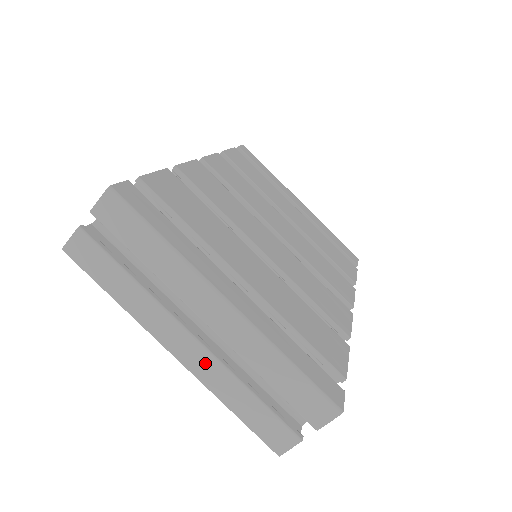
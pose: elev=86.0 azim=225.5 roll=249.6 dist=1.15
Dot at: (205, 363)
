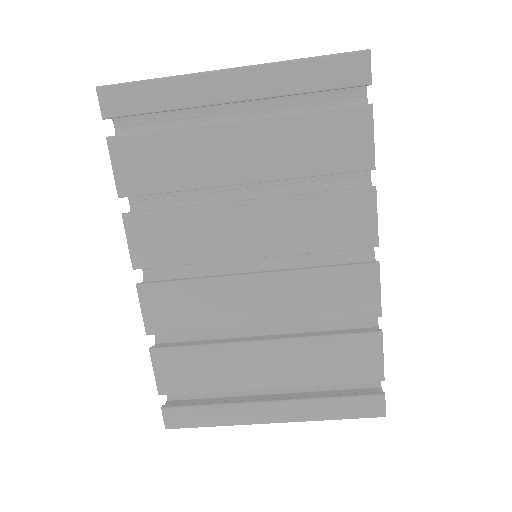
Dot at: occluded
